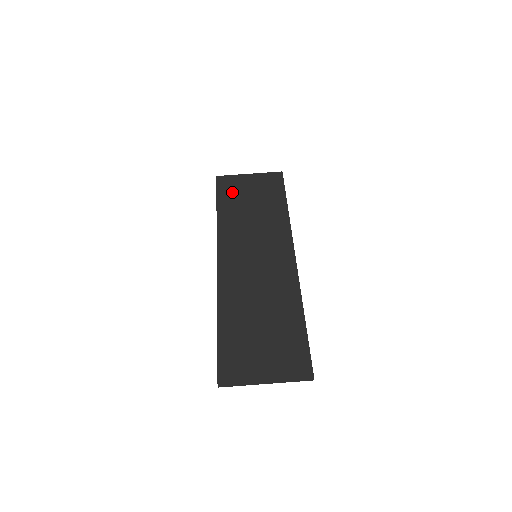
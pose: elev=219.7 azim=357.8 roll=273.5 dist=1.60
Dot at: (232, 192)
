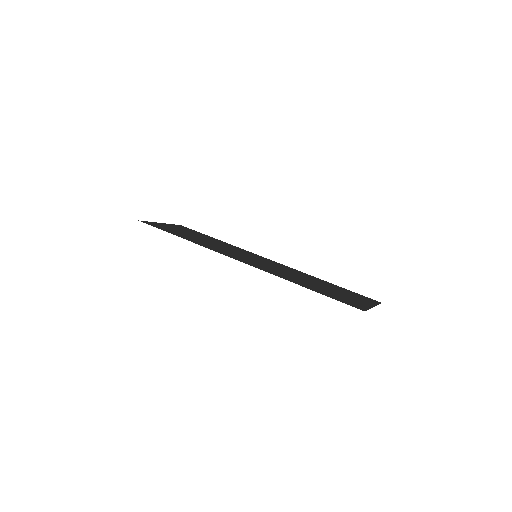
Dot at: (169, 229)
